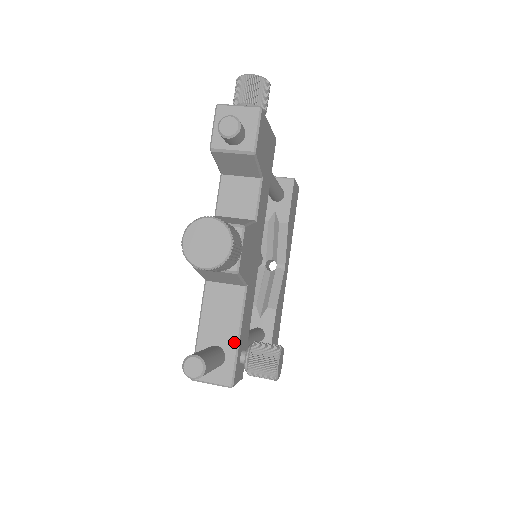
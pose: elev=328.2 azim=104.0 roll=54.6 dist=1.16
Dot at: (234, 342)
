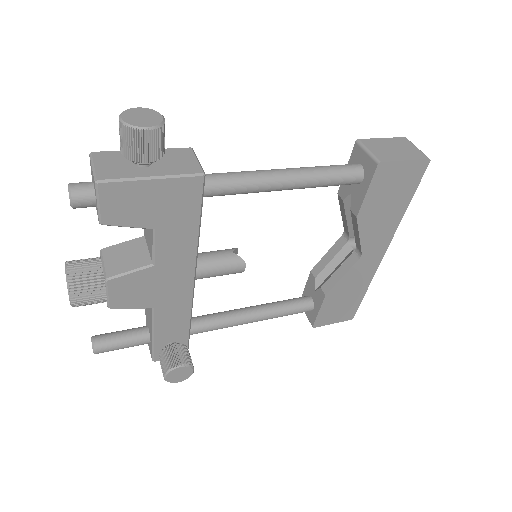
Dot at: (152, 337)
